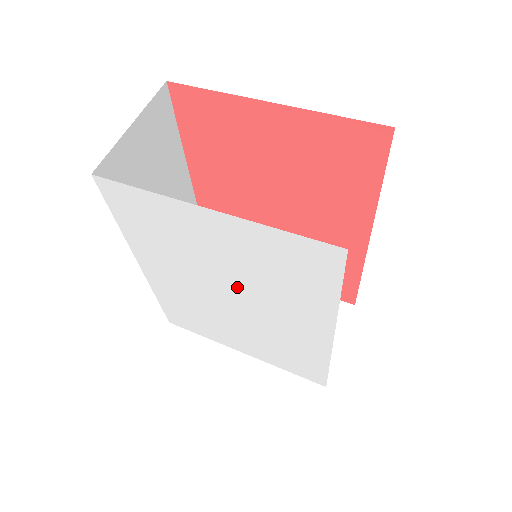
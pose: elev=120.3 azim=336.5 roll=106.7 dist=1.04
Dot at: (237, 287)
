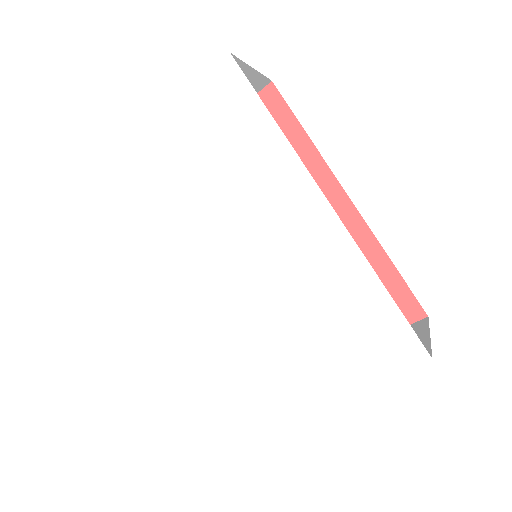
Dot at: (220, 224)
